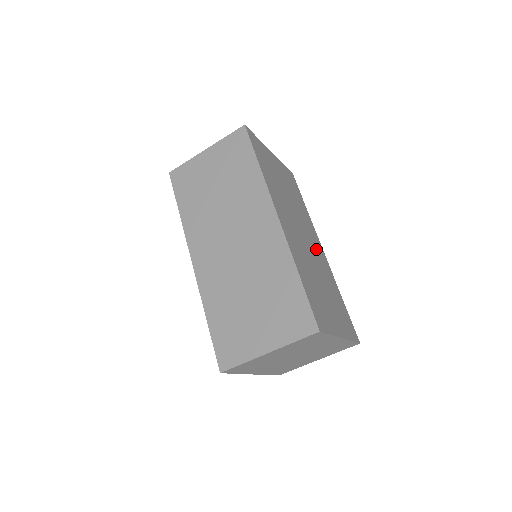
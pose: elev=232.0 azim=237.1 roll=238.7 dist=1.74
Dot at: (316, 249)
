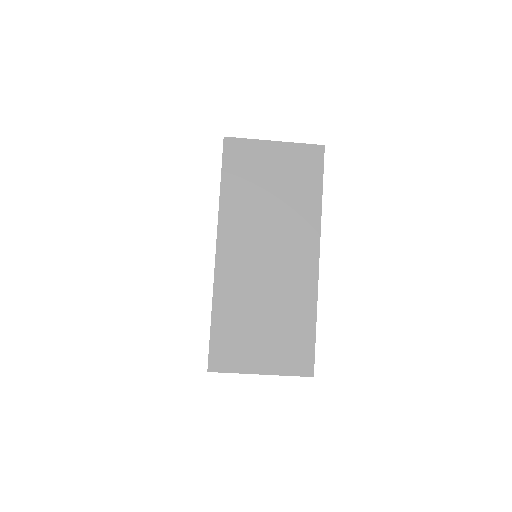
Dot at: occluded
